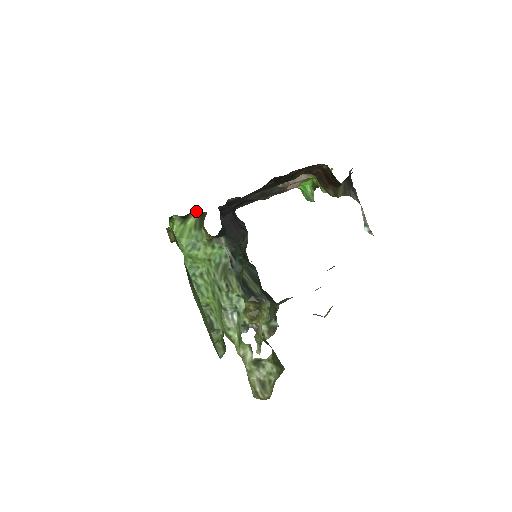
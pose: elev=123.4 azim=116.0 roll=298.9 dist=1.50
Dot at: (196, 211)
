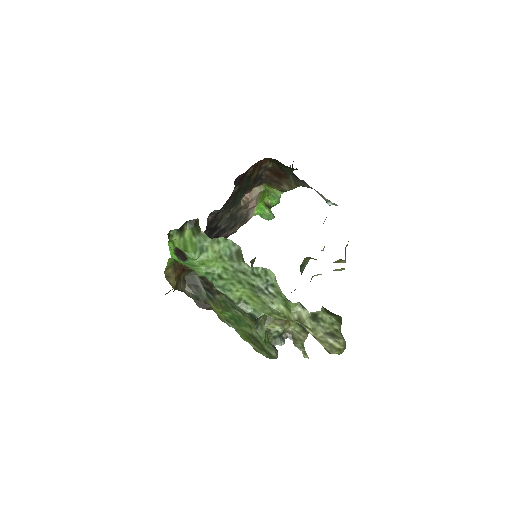
Dot at: (188, 221)
